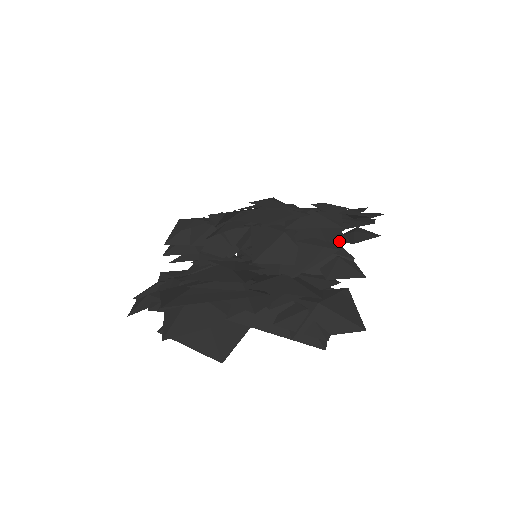
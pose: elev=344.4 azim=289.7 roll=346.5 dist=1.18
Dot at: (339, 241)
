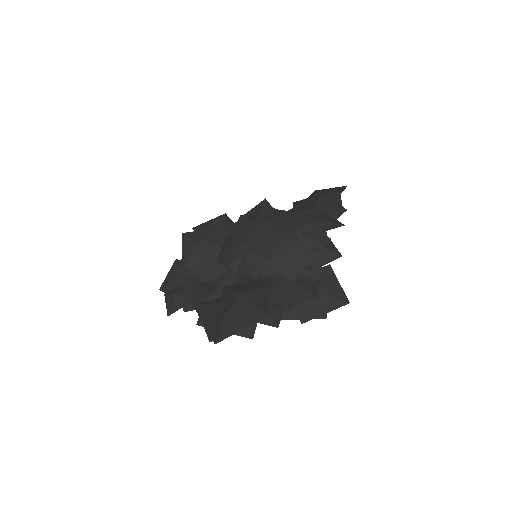
Dot at: occluded
